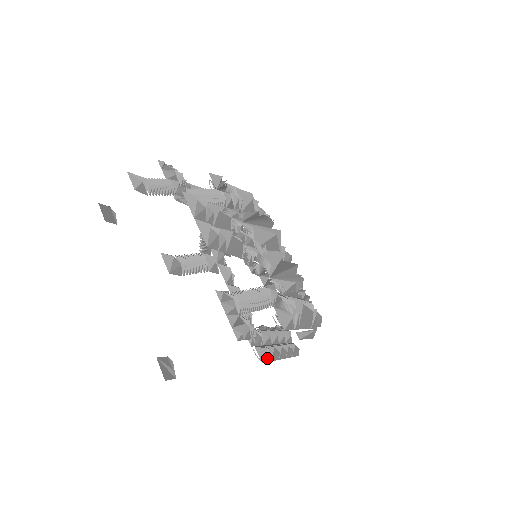
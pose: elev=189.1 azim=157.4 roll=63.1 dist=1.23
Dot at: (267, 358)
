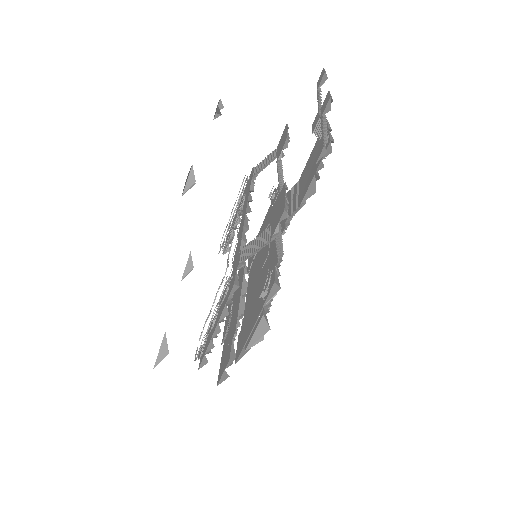
Dot at: (234, 291)
